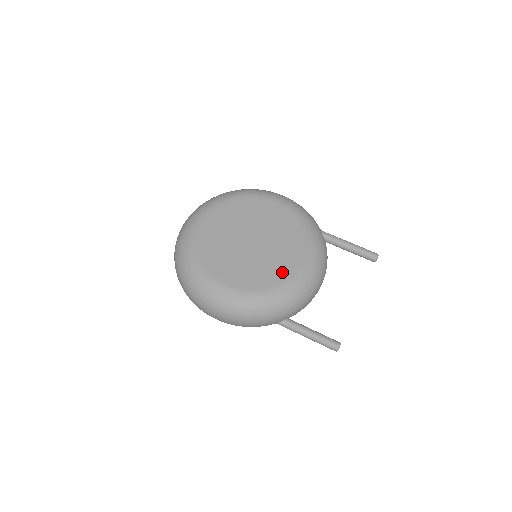
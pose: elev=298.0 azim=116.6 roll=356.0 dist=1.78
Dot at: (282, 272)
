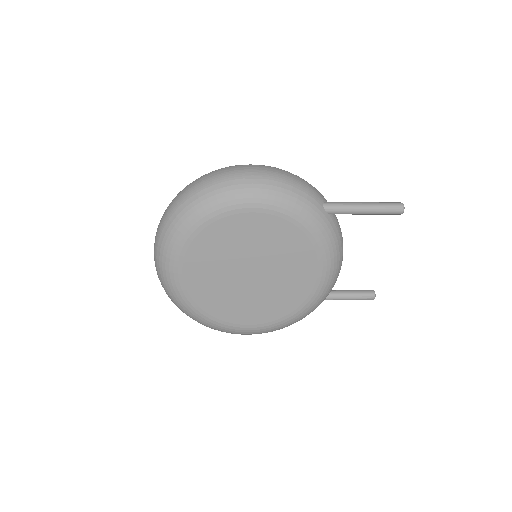
Dot at: occluded
